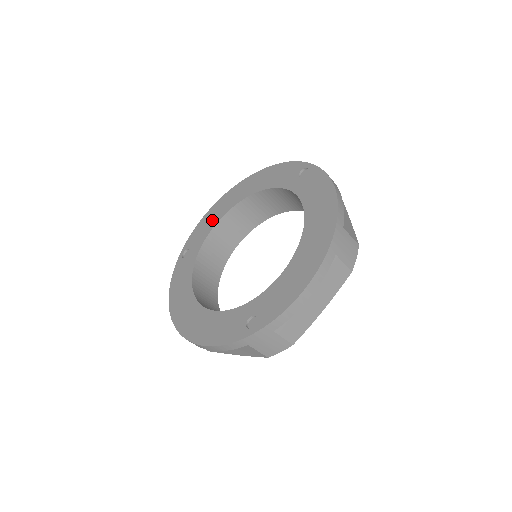
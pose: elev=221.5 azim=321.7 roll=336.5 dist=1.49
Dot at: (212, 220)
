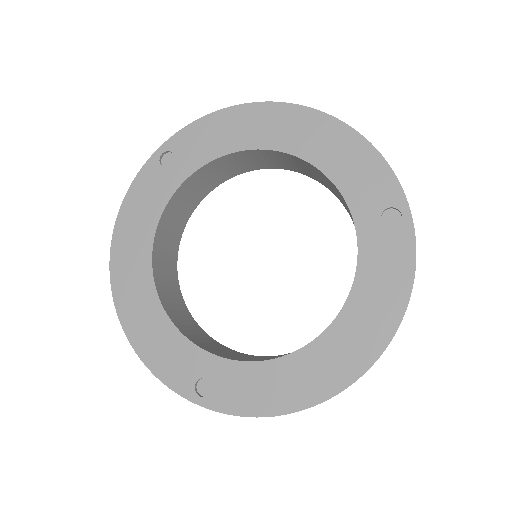
Dot at: (228, 137)
